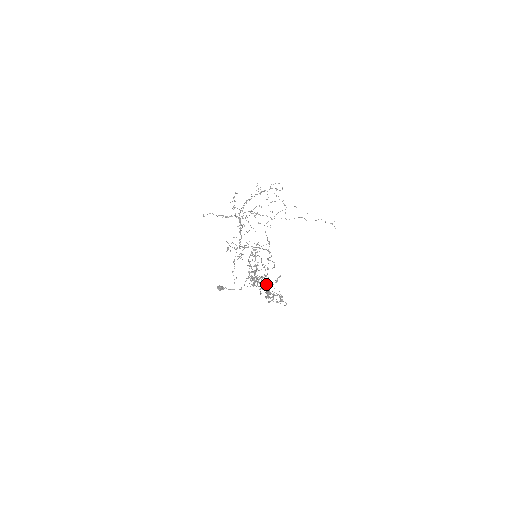
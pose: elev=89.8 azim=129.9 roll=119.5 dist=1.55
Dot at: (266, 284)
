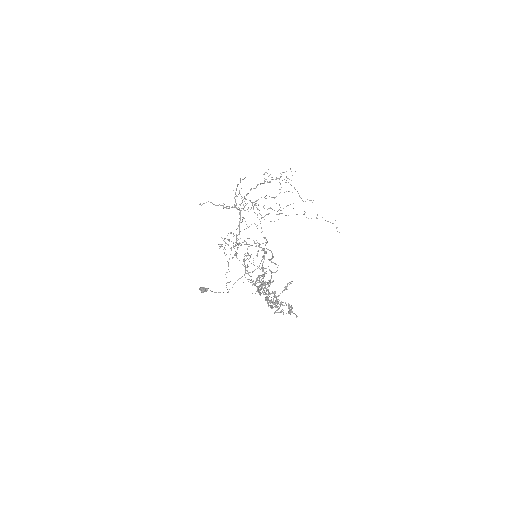
Dot at: (274, 291)
